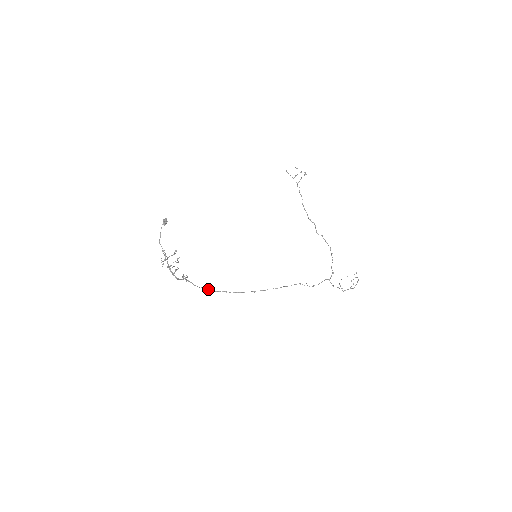
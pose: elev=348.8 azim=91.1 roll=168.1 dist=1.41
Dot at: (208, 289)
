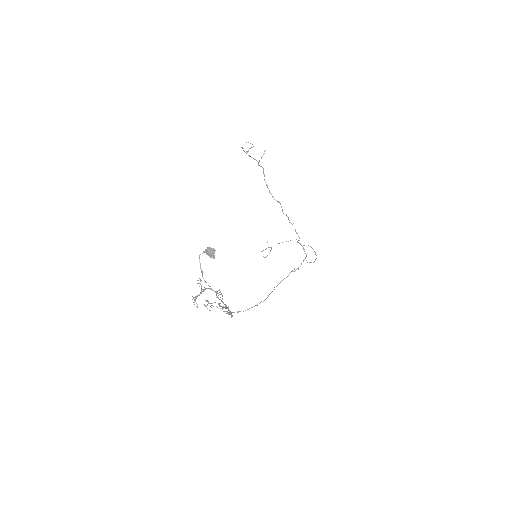
Dot at: (237, 312)
